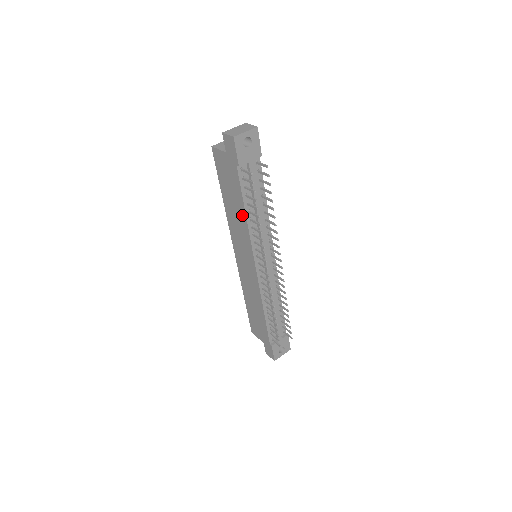
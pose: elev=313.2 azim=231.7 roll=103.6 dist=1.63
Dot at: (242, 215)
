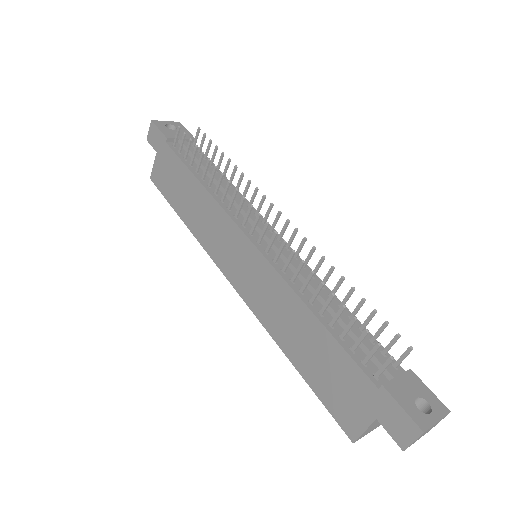
Dot at: (198, 191)
